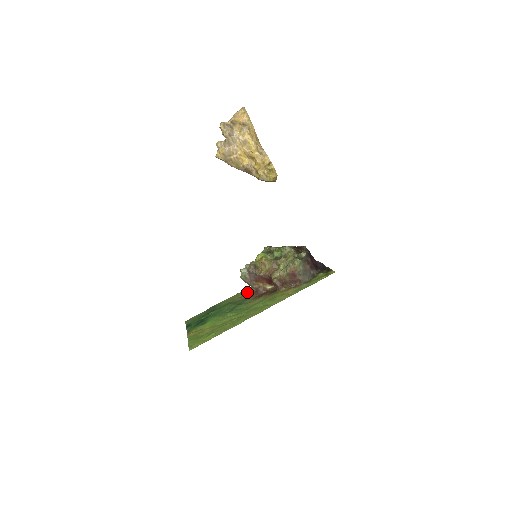
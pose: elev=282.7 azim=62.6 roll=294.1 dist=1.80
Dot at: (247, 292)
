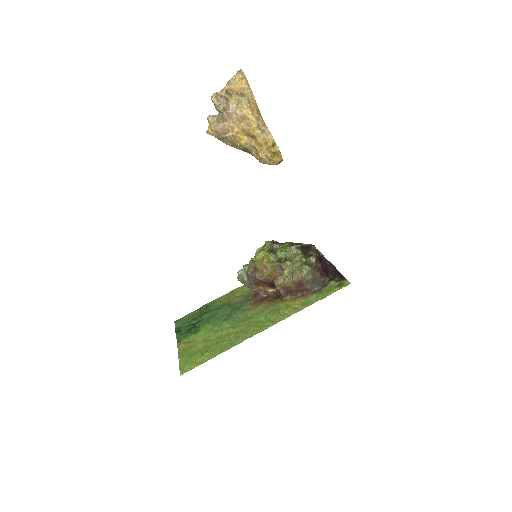
Dot at: (245, 290)
